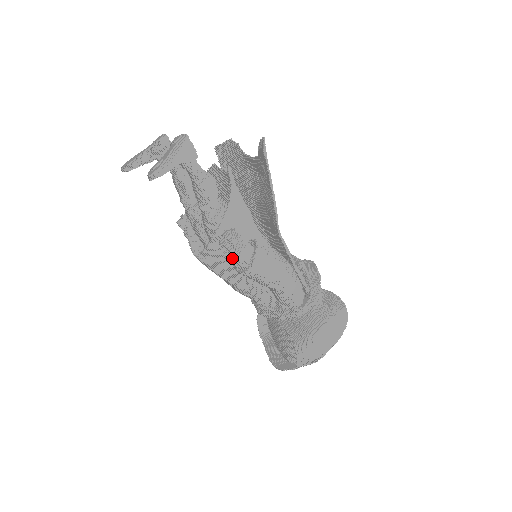
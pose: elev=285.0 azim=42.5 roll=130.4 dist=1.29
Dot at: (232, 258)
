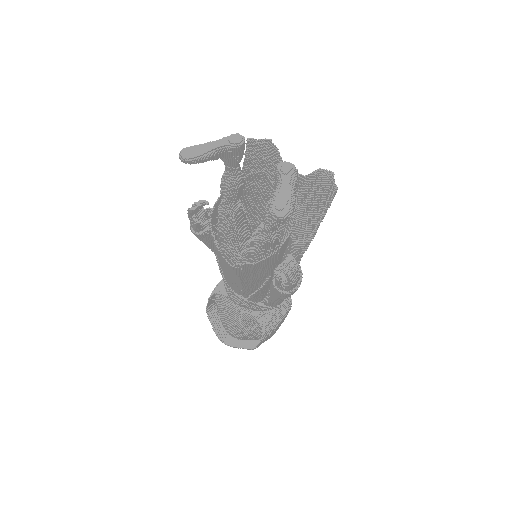
Dot at: (282, 281)
